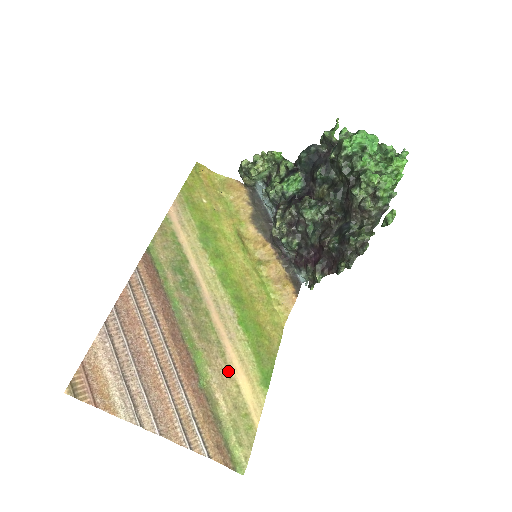
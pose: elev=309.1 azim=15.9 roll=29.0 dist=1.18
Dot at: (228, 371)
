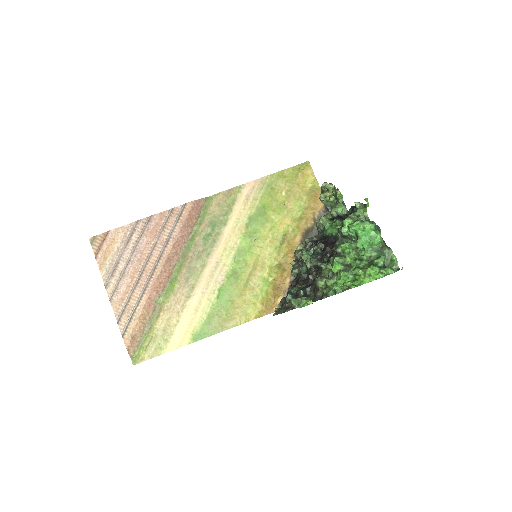
Dot at: (181, 308)
